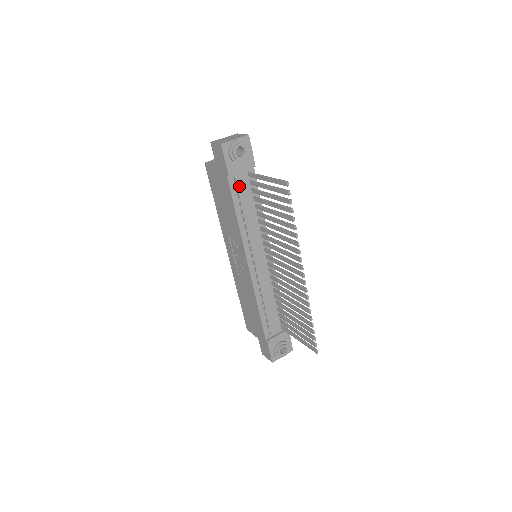
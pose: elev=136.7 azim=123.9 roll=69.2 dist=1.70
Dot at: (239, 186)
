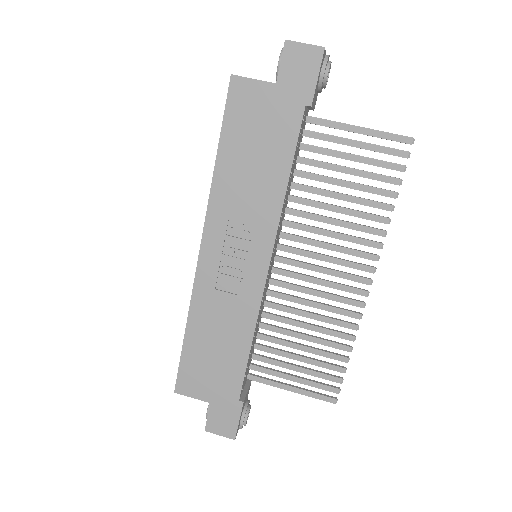
Dot at: (301, 130)
